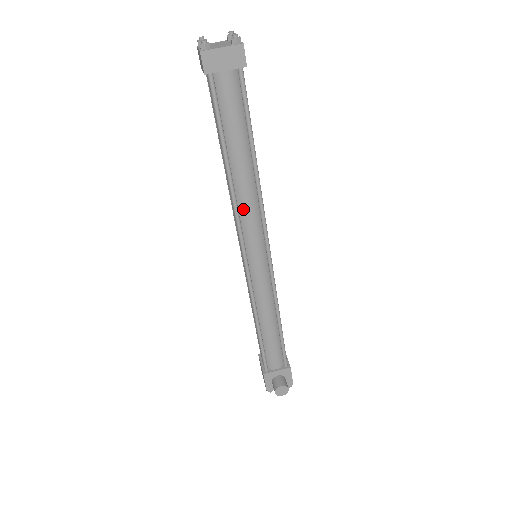
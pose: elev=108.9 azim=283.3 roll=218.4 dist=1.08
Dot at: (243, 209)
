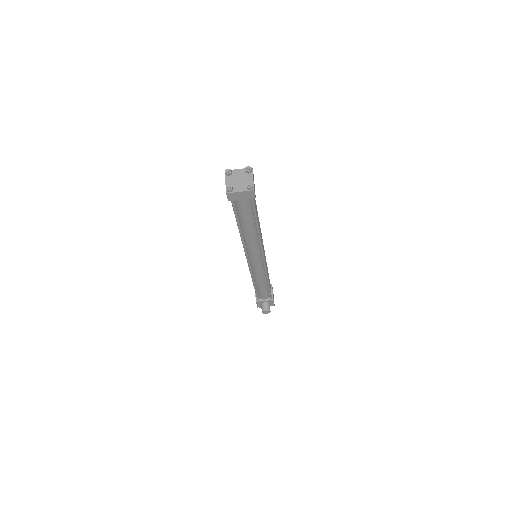
Dot at: (249, 245)
